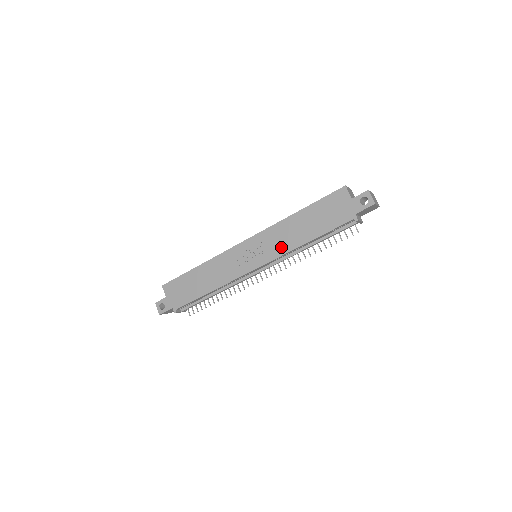
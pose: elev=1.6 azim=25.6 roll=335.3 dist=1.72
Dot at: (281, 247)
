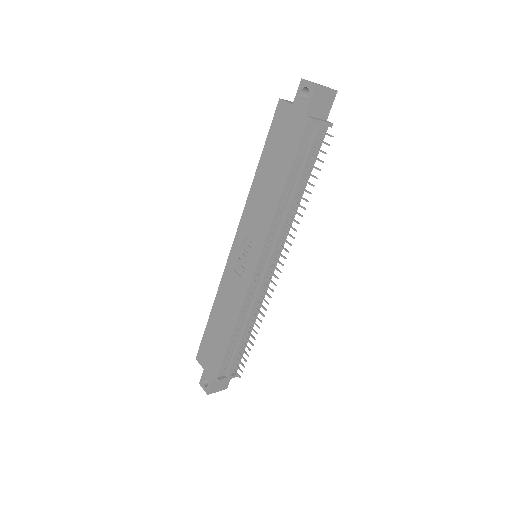
Dot at: (263, 221)
